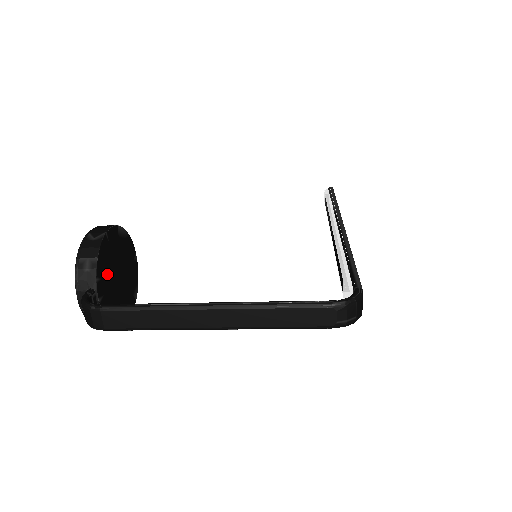
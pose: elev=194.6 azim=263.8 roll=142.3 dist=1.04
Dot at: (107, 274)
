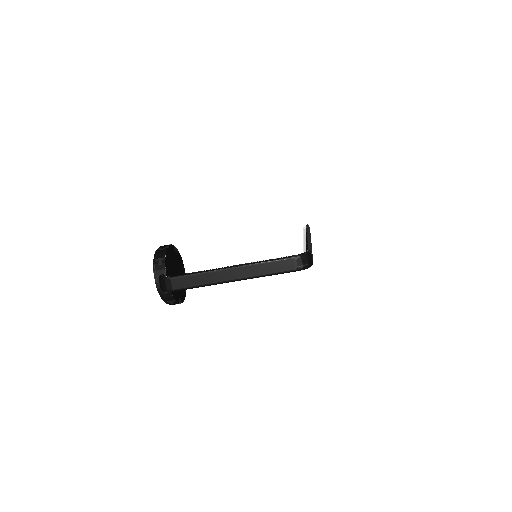
Dot at: (170, 269)
